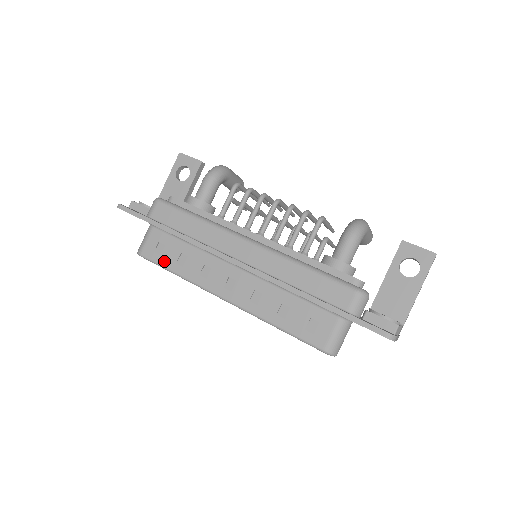
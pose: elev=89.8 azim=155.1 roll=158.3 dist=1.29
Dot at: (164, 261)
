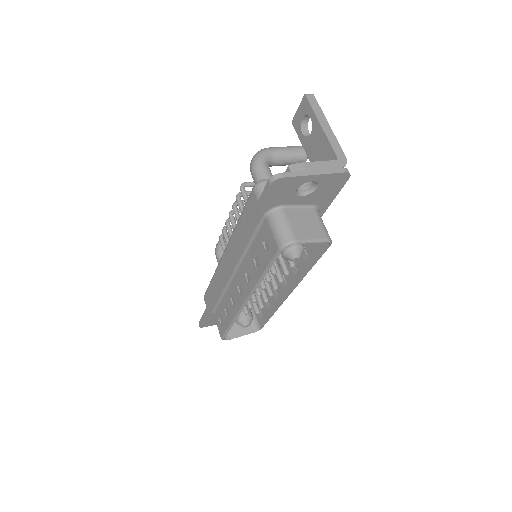
Dot at: (225, 325)
